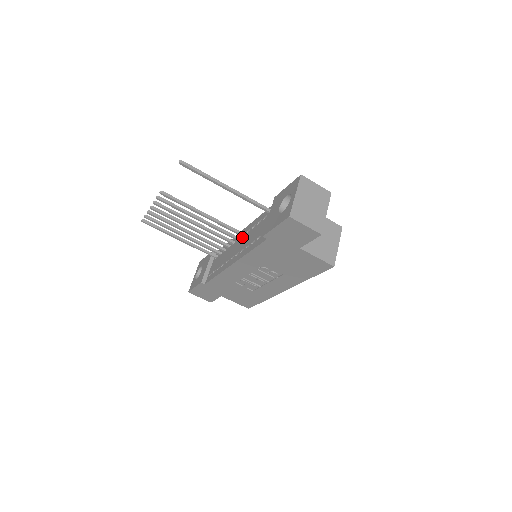
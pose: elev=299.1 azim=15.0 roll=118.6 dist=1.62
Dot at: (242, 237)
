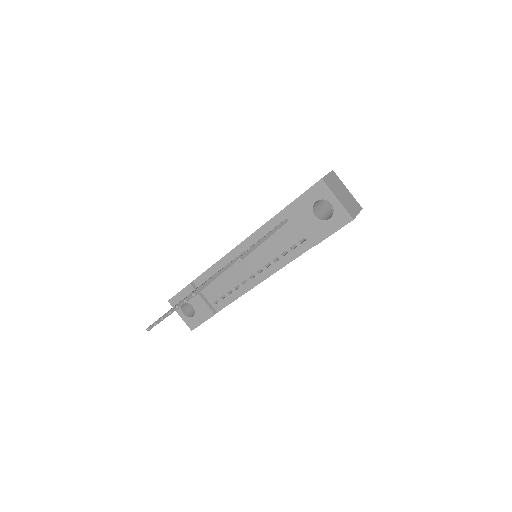
Dot at: occluded
